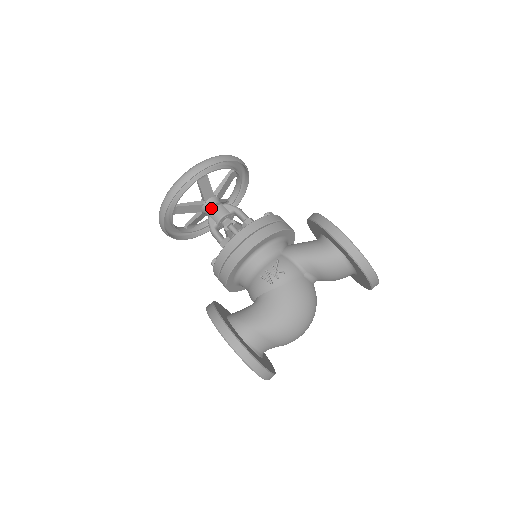
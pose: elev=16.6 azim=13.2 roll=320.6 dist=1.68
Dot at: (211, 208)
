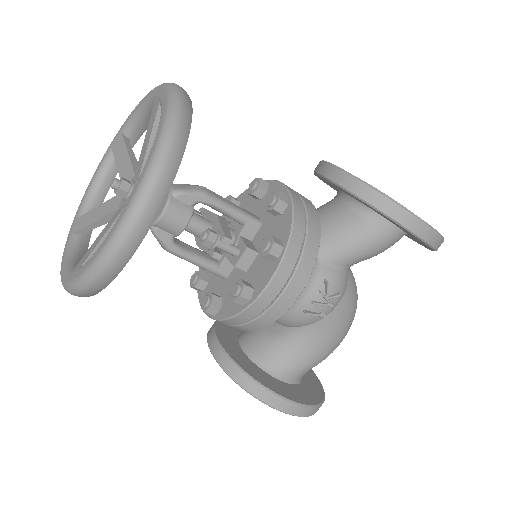
Dot at: occluded
